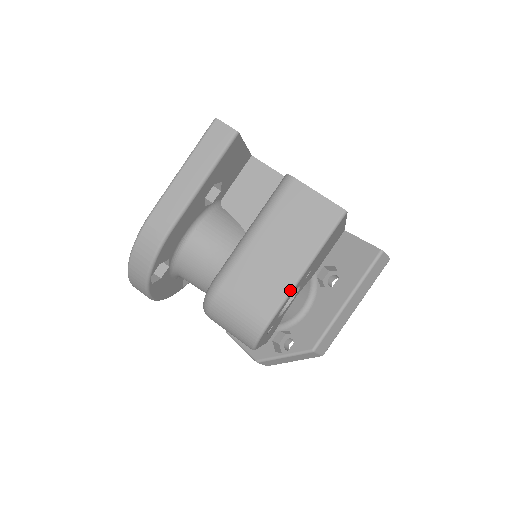
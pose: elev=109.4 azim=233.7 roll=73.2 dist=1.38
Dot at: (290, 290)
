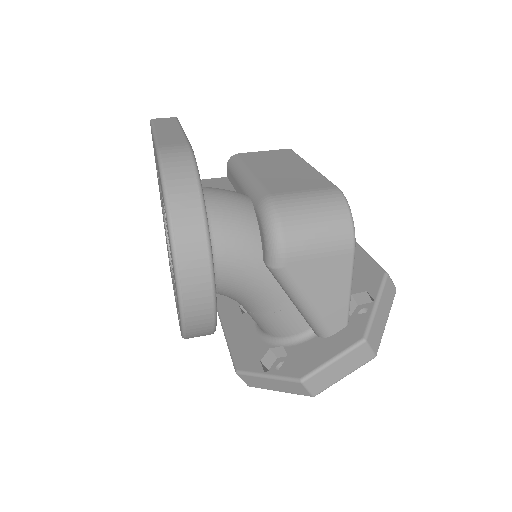
Dot at: (322, 175)
